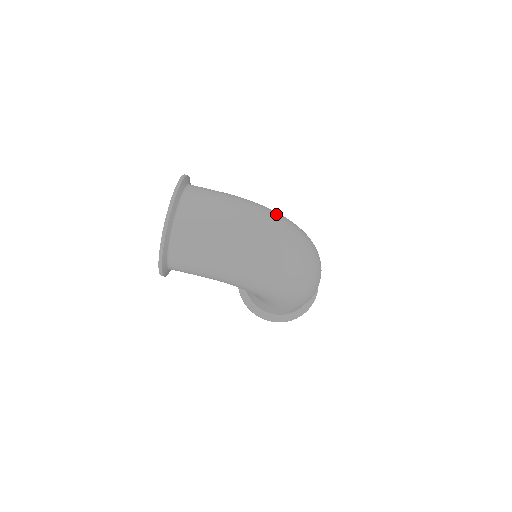
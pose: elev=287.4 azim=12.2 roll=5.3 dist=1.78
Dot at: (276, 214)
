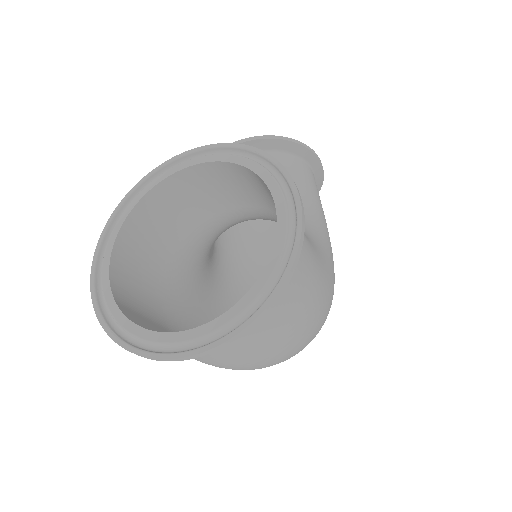
Dot at: occluded
